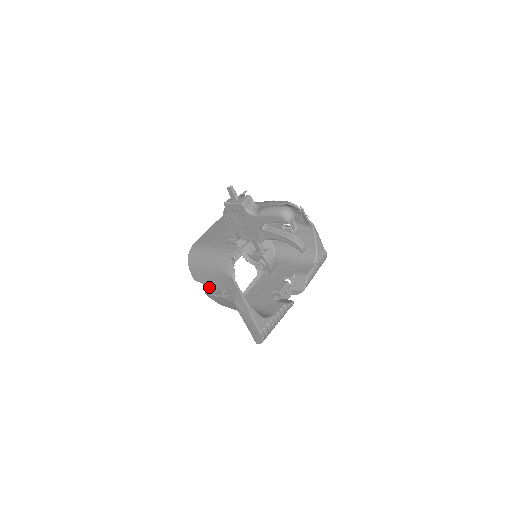
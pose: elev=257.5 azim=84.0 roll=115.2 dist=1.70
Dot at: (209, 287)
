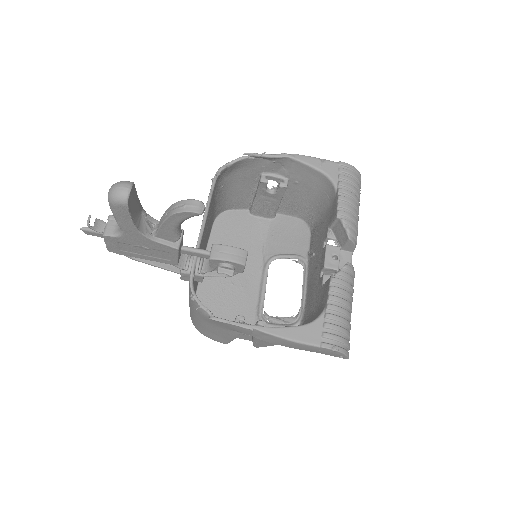
Dot at: (248, 337)
